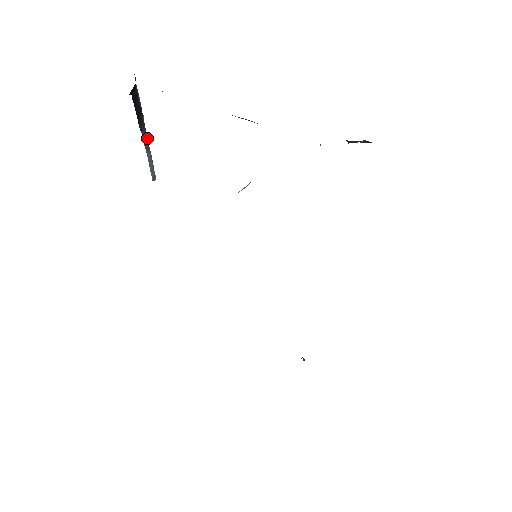
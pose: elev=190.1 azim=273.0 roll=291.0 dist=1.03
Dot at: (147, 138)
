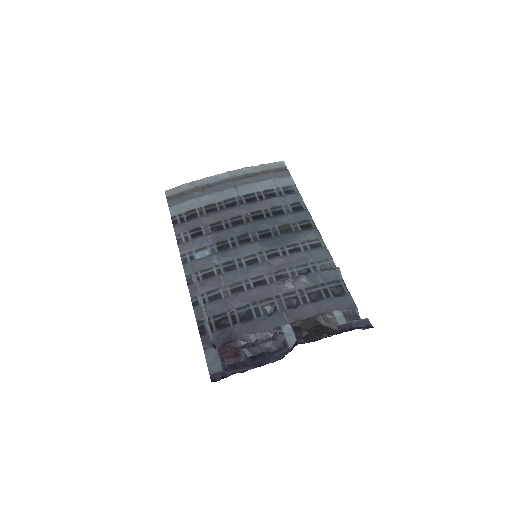
Dot at: (202, 300)
